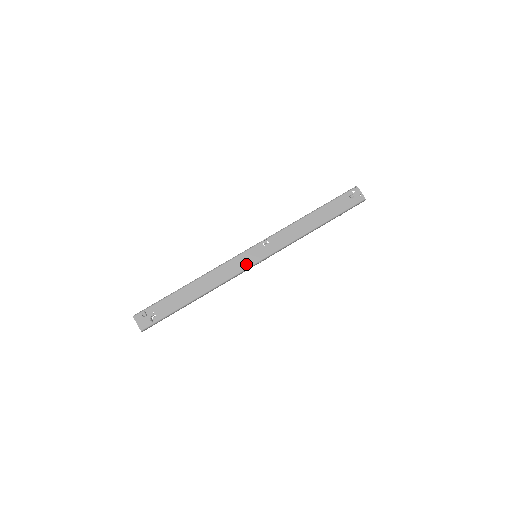
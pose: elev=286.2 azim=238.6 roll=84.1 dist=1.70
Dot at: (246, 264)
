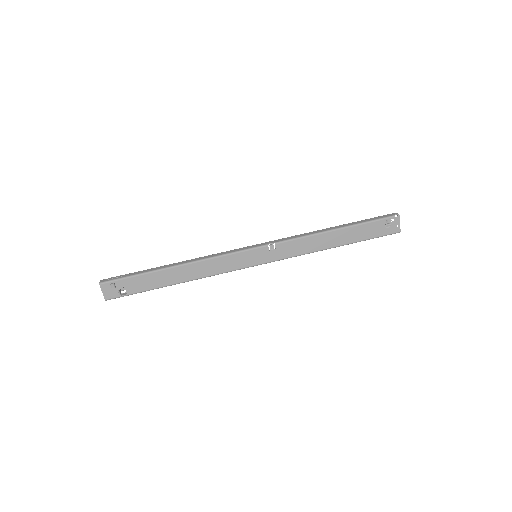
Dot at: (242, 264)
